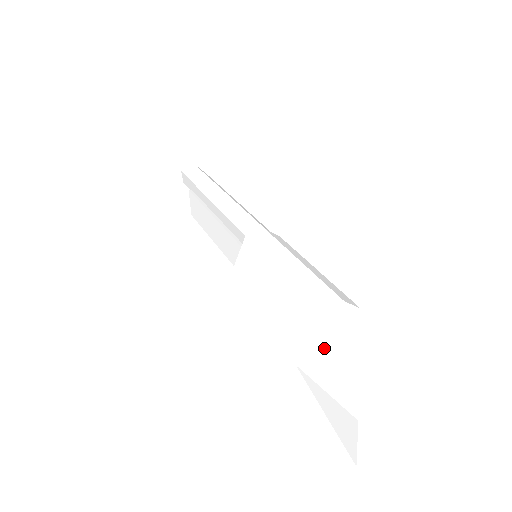
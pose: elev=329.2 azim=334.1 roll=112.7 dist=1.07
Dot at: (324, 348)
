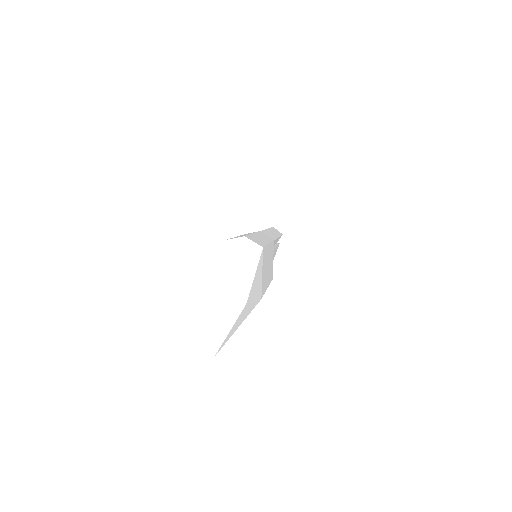
Dot at: occluded
